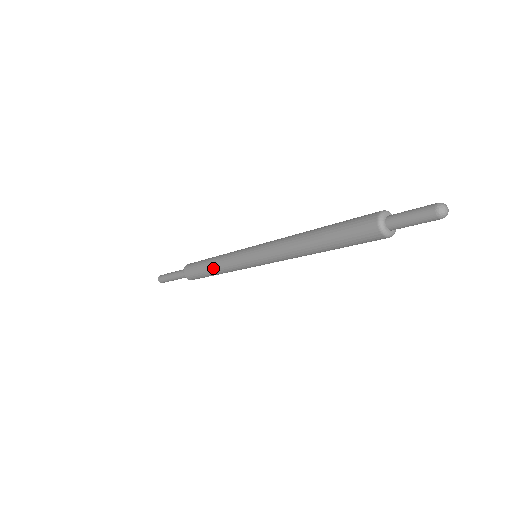
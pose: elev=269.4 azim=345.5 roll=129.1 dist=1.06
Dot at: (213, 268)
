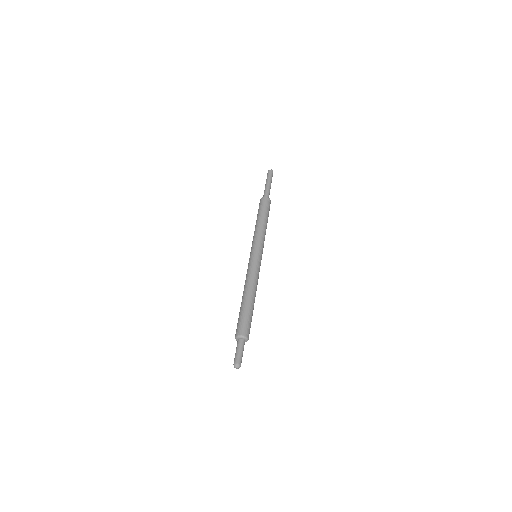
Dot at: occluded
